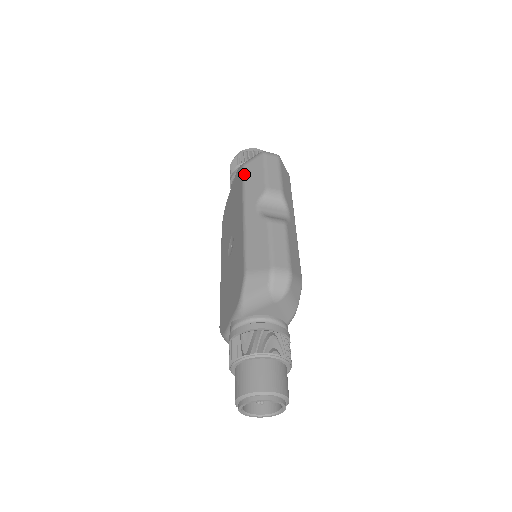
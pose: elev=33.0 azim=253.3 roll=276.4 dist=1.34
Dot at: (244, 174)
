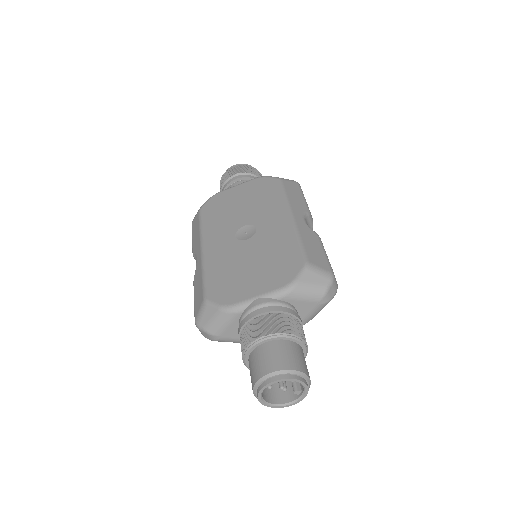
Dot at: (284, 185)
